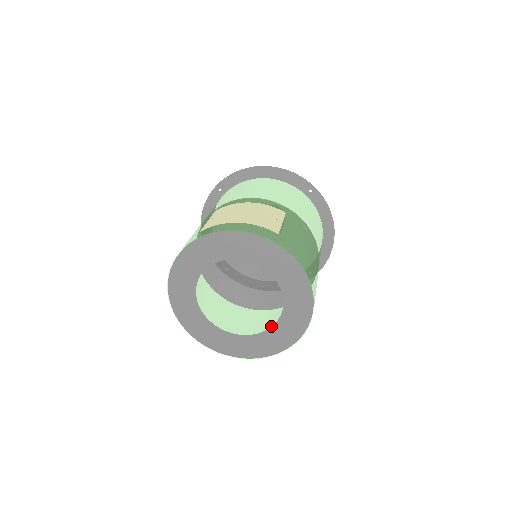
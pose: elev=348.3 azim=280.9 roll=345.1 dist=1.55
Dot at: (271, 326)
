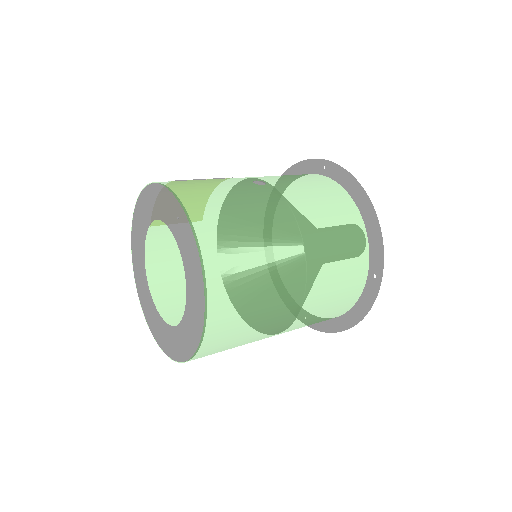
Dot at: (259, 330)
